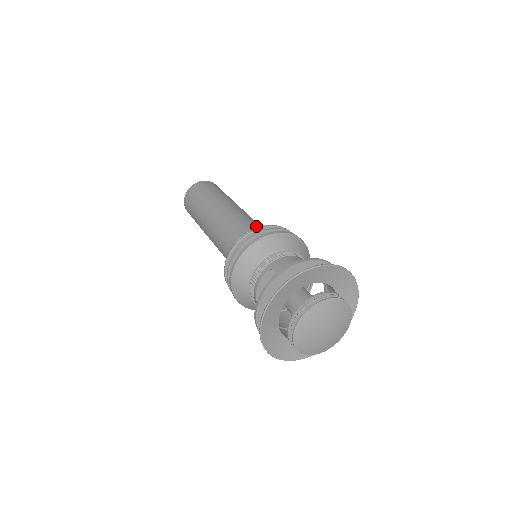
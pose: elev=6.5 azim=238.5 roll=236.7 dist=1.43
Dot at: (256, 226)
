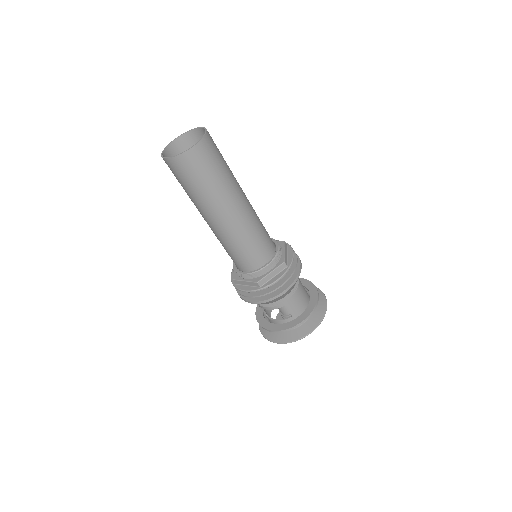
Dot at: (268, 242)
